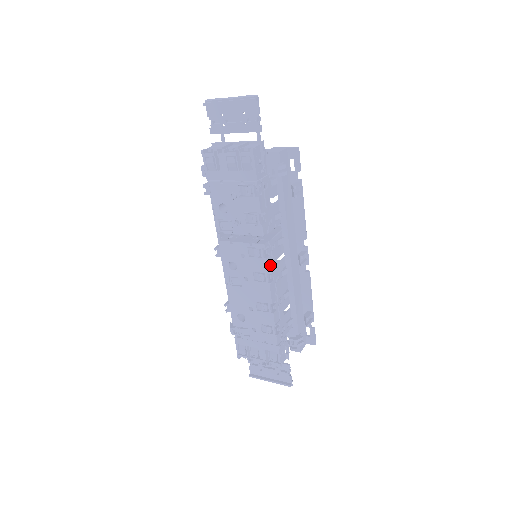
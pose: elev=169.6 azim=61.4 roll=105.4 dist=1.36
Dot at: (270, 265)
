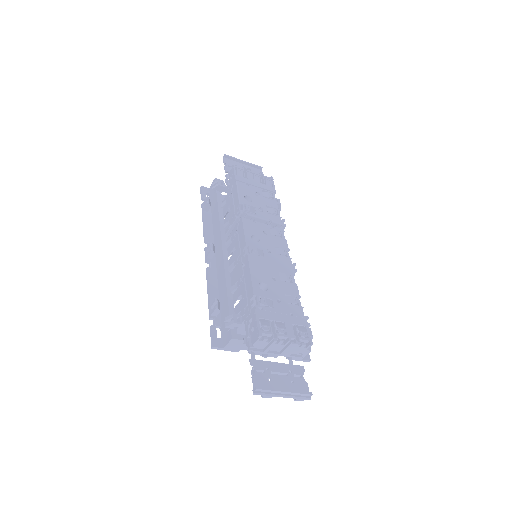
Dot at: occluded
